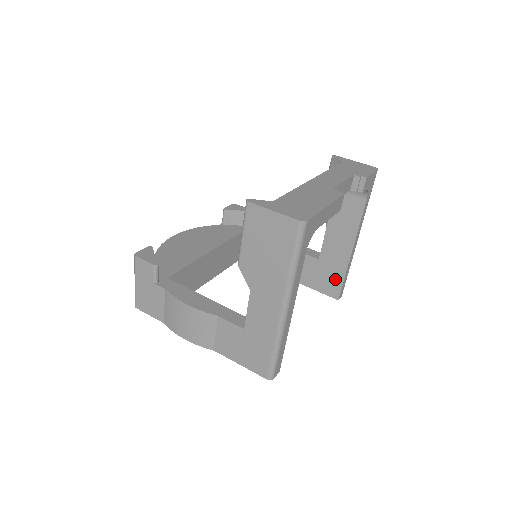
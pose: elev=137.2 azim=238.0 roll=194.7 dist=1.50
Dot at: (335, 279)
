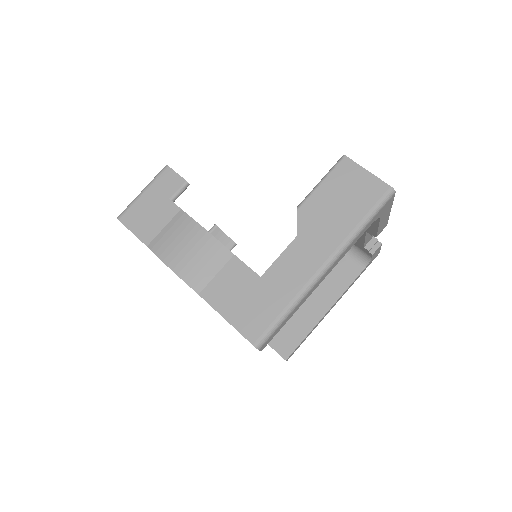
Dot at: (294, 336)
